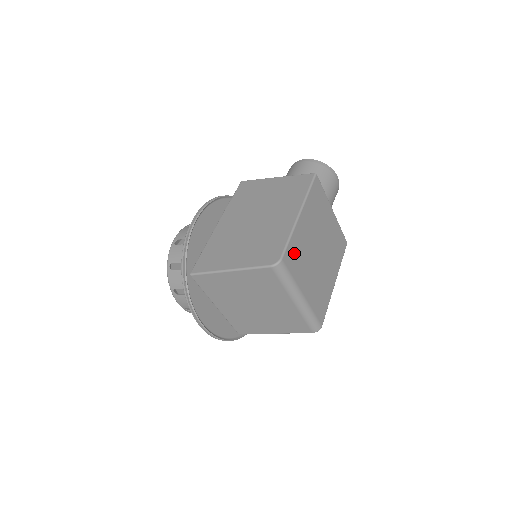
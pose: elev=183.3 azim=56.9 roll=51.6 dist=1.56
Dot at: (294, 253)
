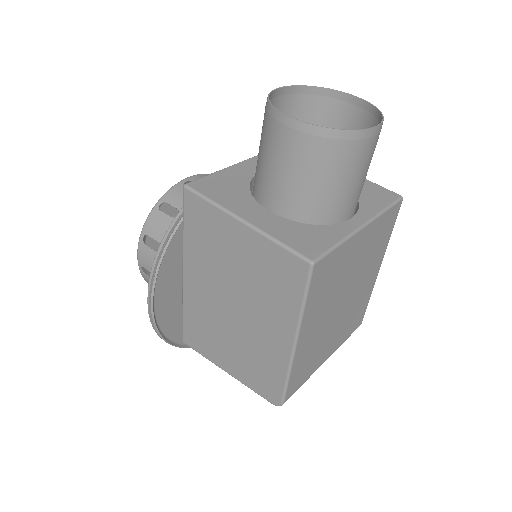
Dot at: (300, 372)
